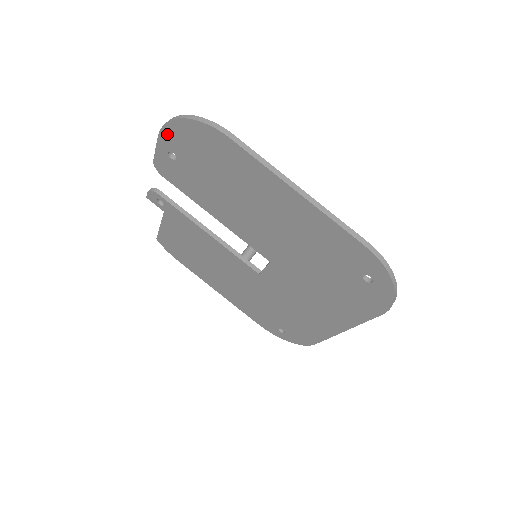
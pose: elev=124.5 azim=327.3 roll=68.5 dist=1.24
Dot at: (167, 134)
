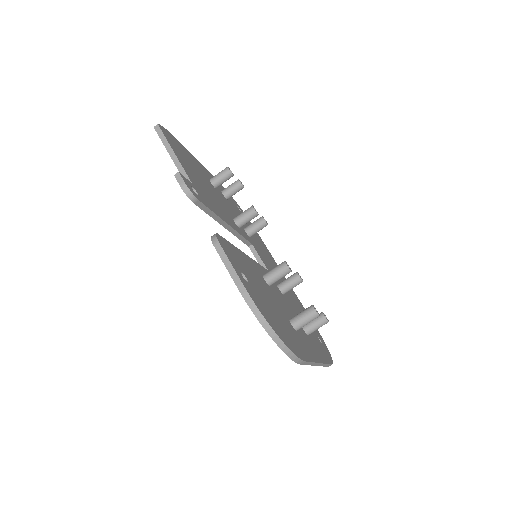
Dot at: (249, 303)
